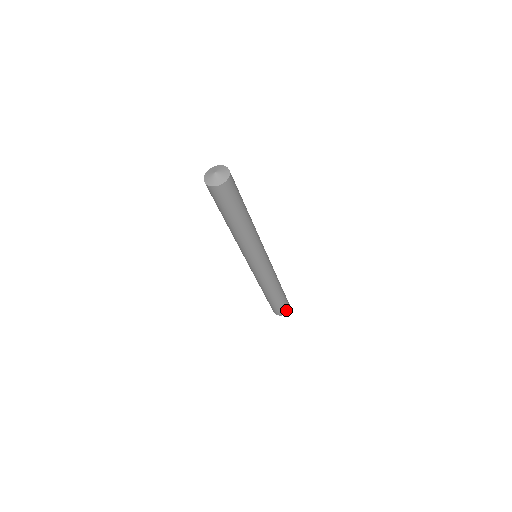
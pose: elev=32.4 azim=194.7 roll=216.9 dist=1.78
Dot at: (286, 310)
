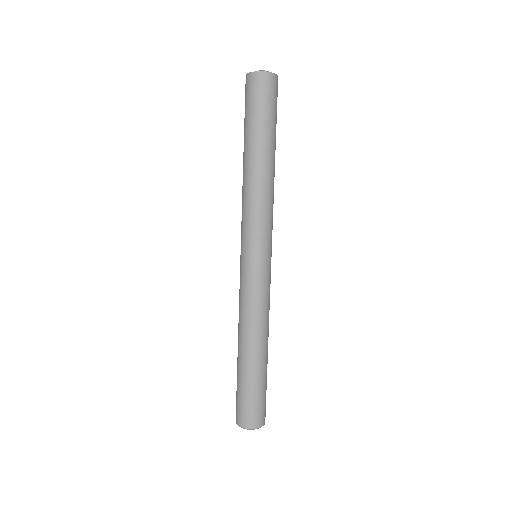
Dot at: (254, 420)
